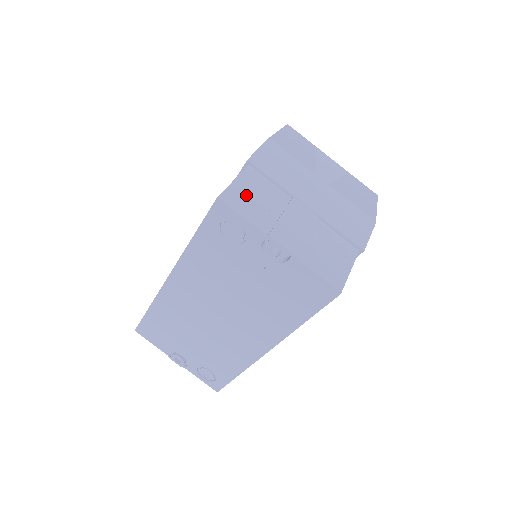
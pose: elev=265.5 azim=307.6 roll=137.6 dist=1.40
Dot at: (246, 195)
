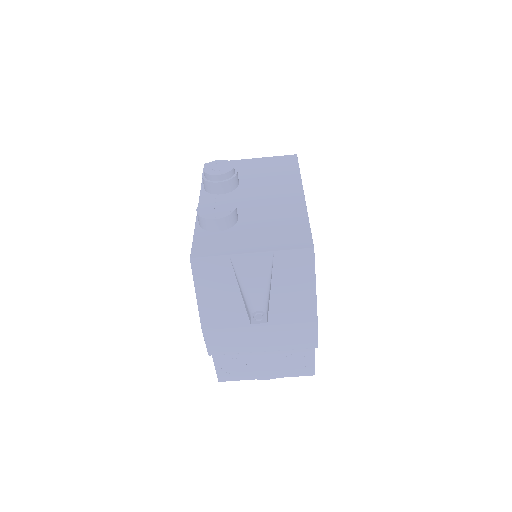
Dot at: (228, 370)
